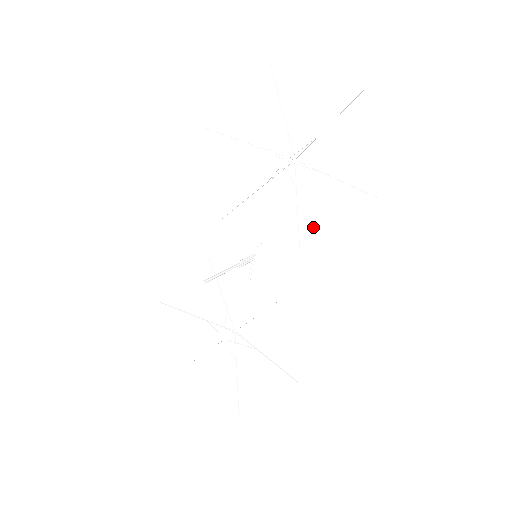
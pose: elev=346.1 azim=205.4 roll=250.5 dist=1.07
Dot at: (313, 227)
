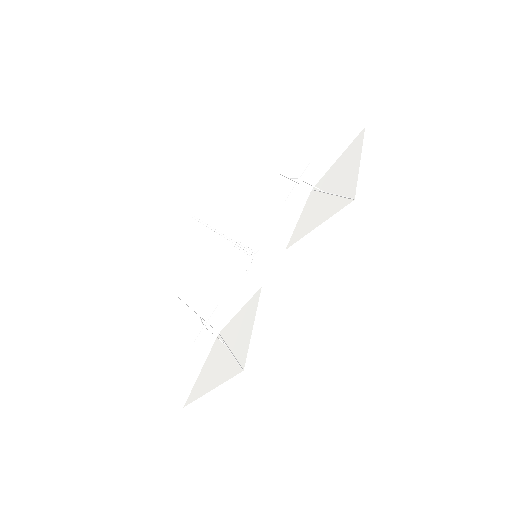
Dot at: (303, 228)
